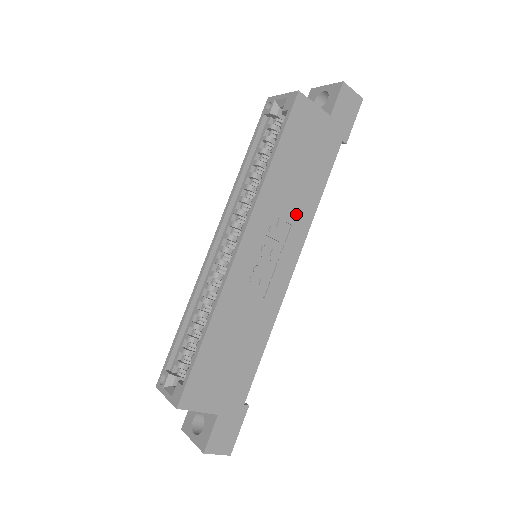
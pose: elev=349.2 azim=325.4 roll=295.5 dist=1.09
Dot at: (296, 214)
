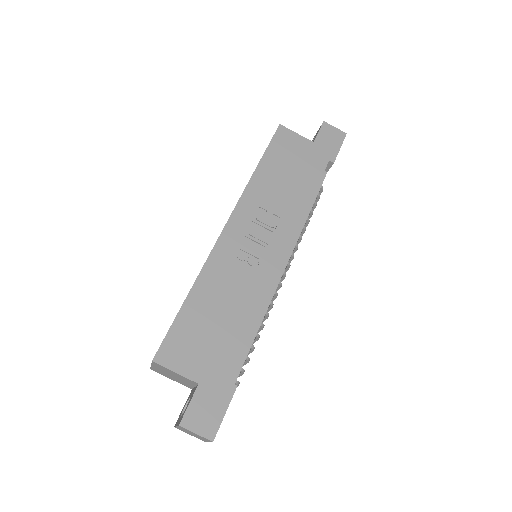
Dot at: (285, 210)
